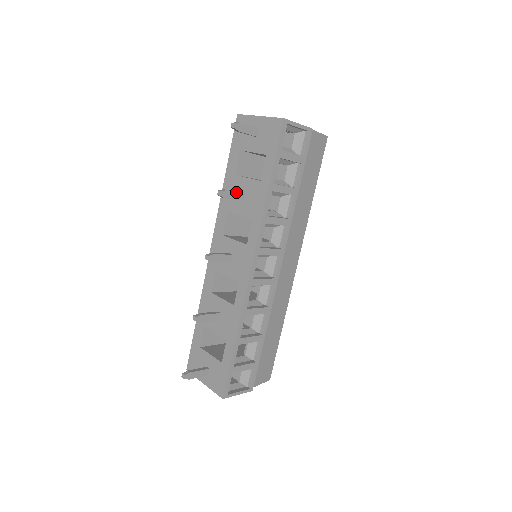
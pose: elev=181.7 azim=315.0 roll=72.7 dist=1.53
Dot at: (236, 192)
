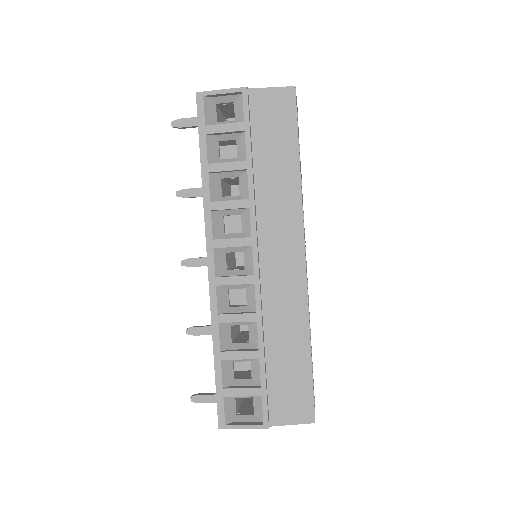
Dot at: (196, 188)
